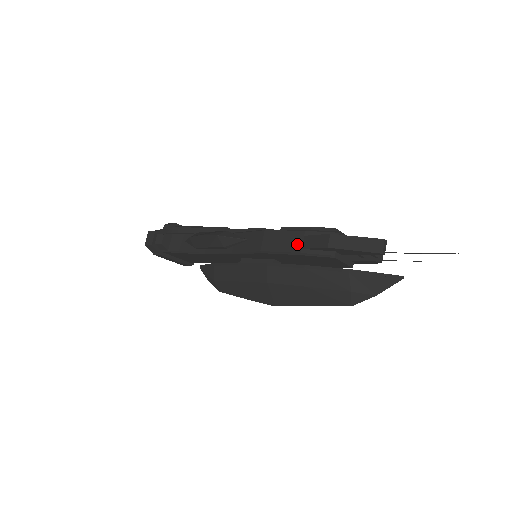
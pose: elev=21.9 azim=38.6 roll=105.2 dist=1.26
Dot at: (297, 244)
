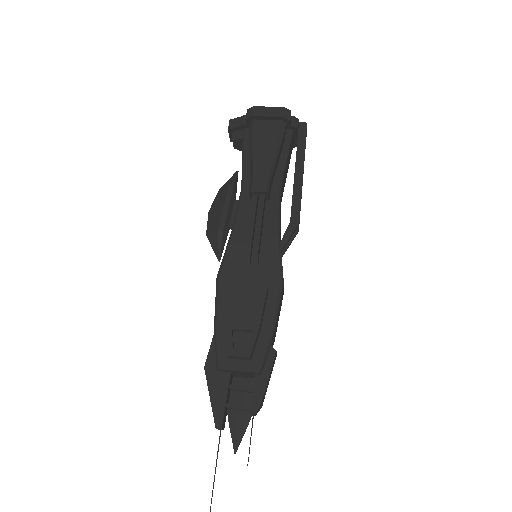
Dot at: occluded
